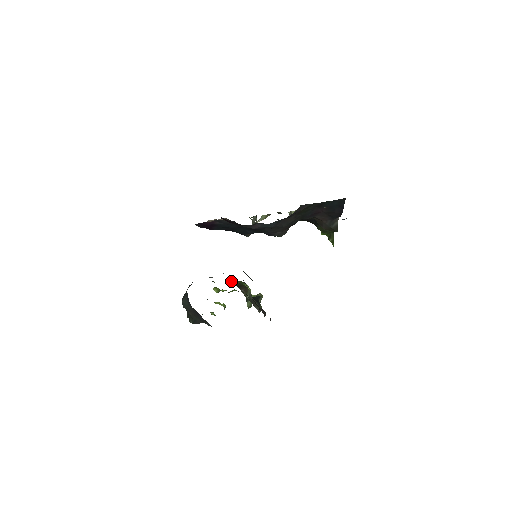
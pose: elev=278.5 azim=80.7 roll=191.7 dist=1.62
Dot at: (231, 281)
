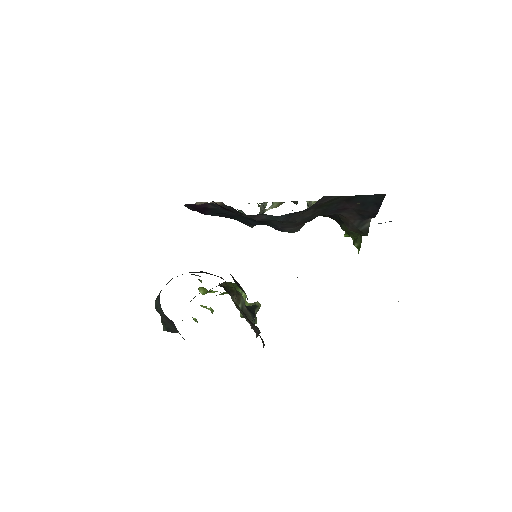
Dot at: occluded
